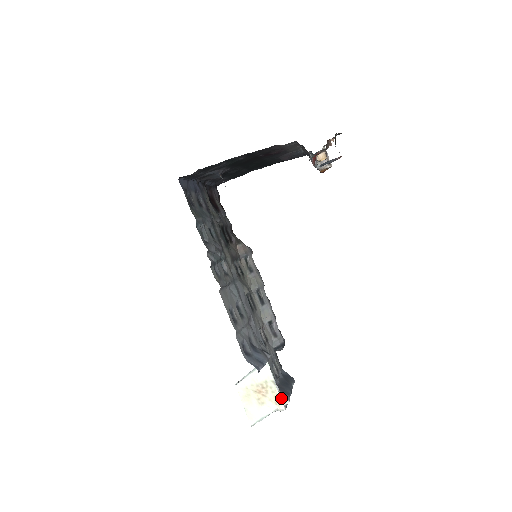
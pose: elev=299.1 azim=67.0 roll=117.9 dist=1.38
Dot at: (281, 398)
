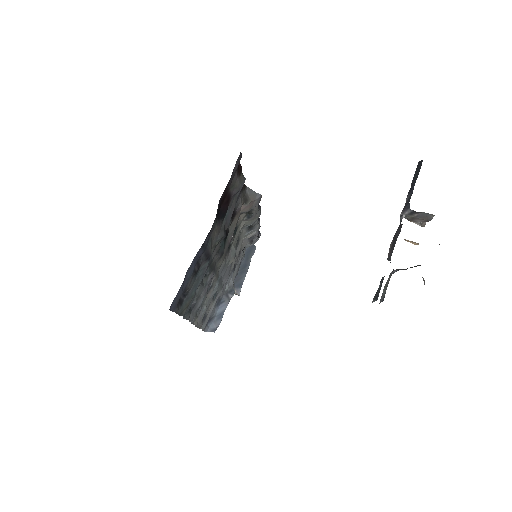
Dot at: occluded
